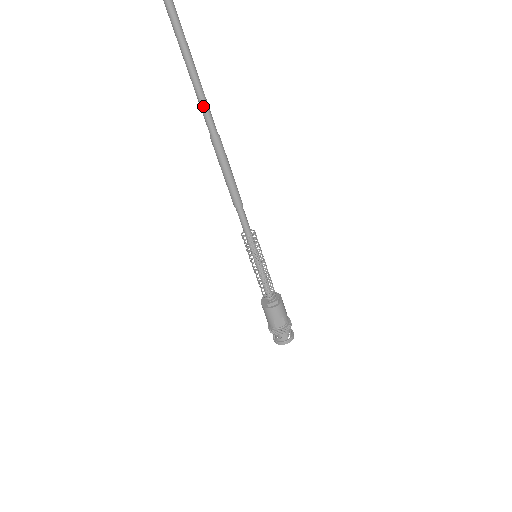
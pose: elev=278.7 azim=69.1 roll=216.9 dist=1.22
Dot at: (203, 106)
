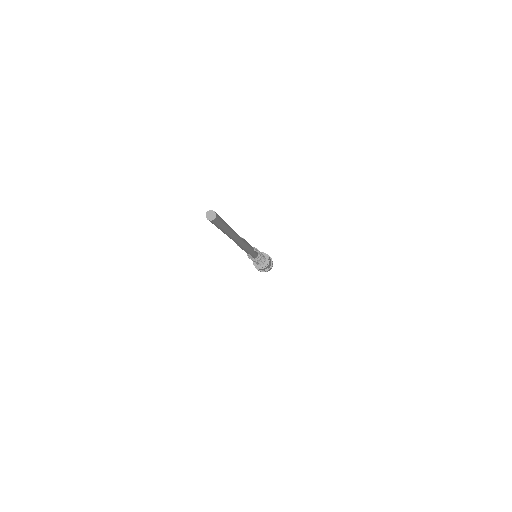
Dot at: (235, 242)
